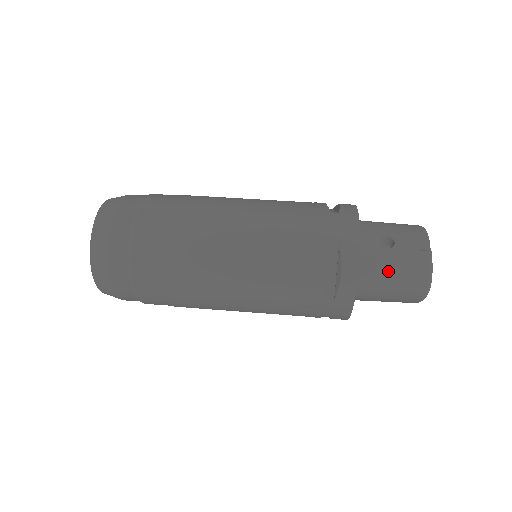
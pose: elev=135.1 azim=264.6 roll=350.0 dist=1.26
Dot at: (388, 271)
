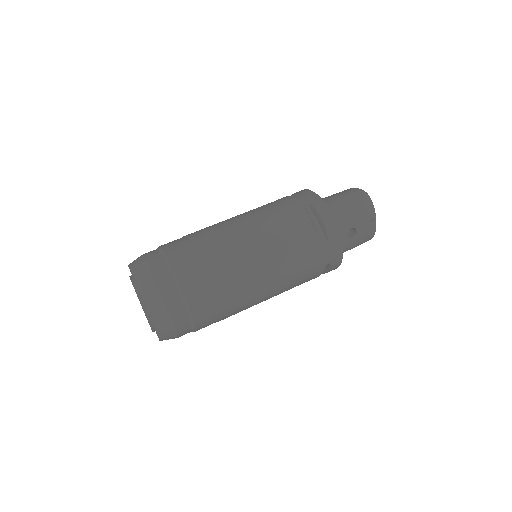
Dot at: (350, 248)
